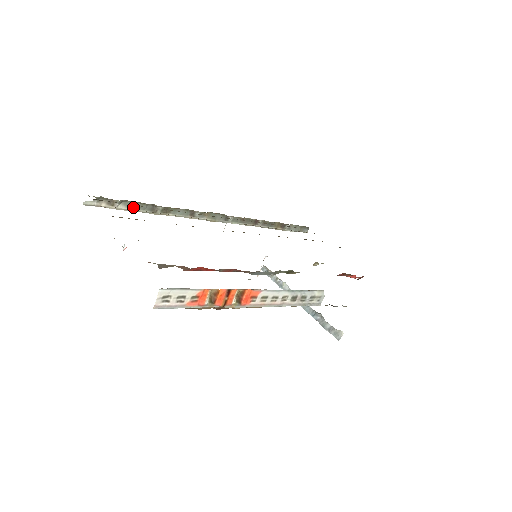
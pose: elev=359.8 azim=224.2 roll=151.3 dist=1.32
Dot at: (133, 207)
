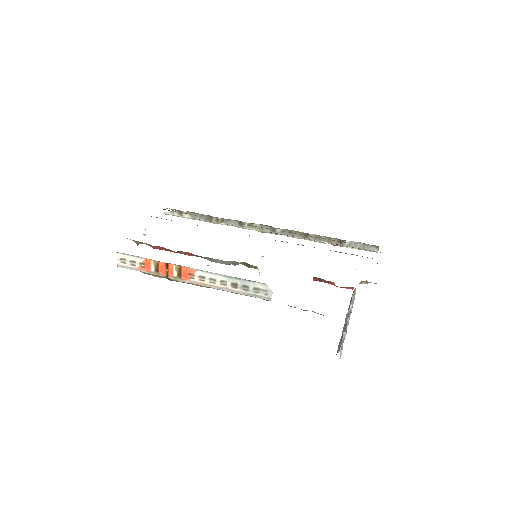
Dot at: (196, 217)
